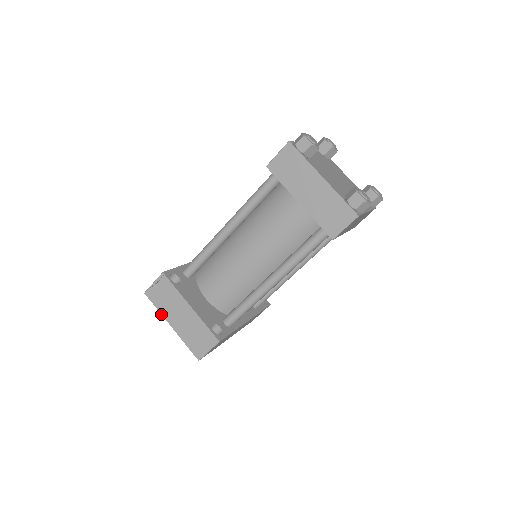
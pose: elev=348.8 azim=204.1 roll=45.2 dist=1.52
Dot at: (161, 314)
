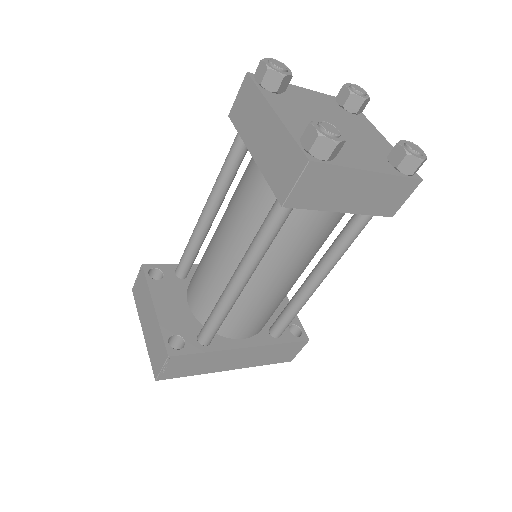
Dot at: occluded
